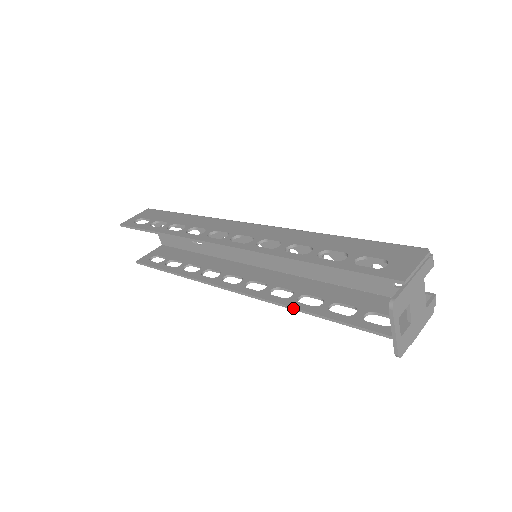
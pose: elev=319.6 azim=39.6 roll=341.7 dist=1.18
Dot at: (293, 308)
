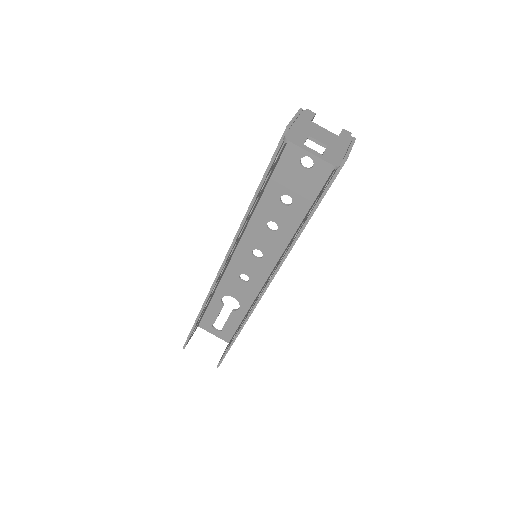
Dot at: (291, 246)
